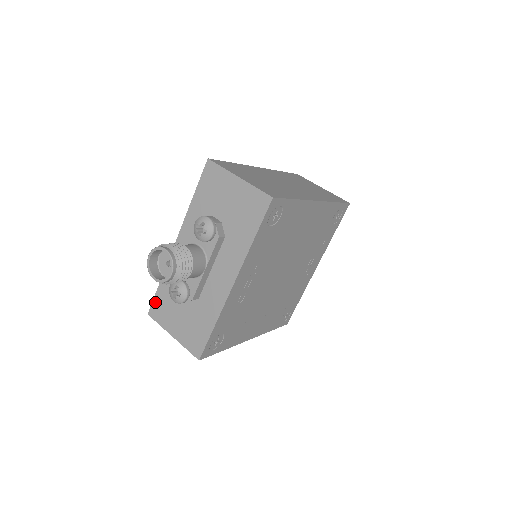
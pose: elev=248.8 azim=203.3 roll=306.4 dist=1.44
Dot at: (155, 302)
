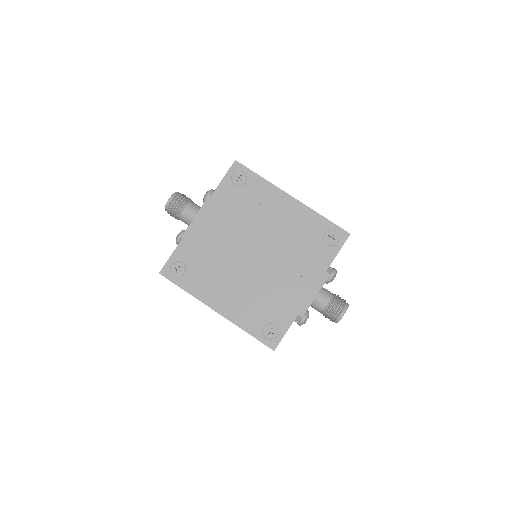
Dot at: occluded
